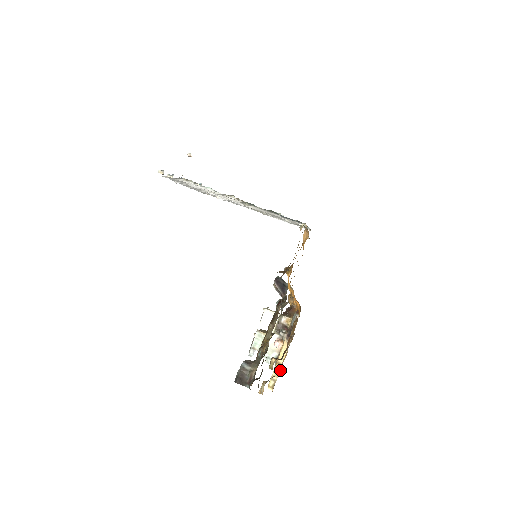
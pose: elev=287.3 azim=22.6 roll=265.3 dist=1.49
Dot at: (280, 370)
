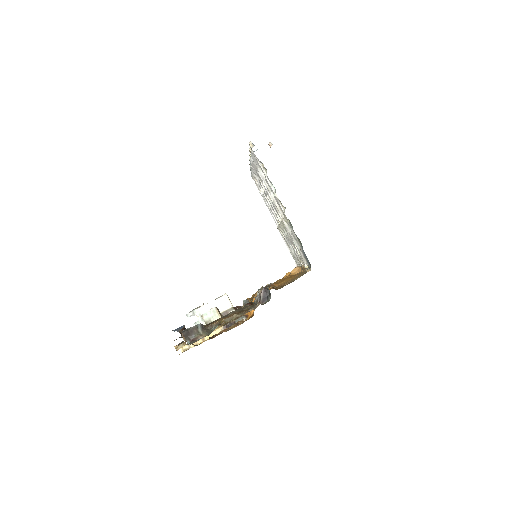
Dot at: (200, 343)
